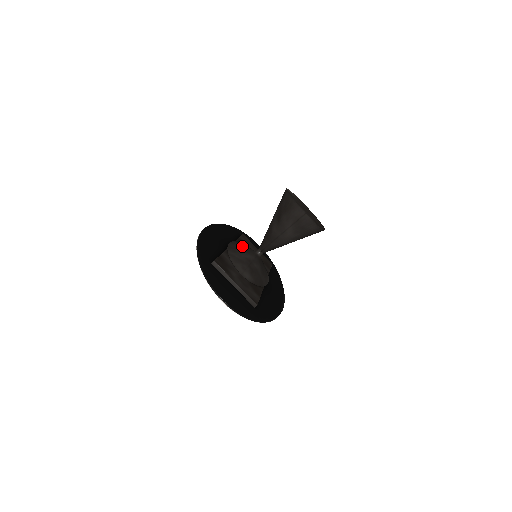
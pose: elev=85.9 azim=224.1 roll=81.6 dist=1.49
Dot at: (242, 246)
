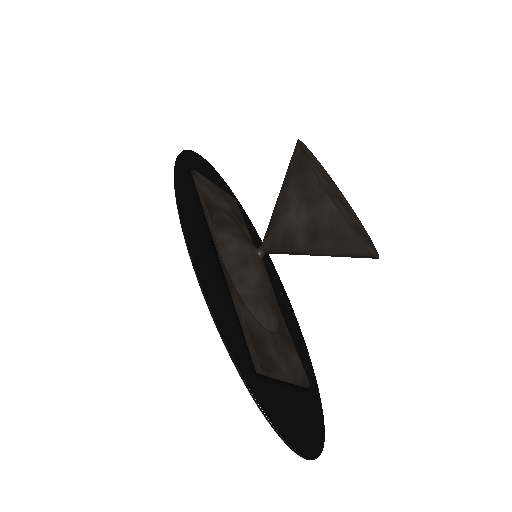
Dot at: (235, 246)
